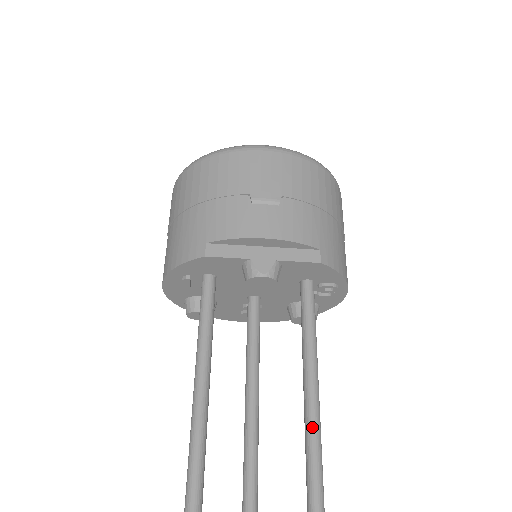
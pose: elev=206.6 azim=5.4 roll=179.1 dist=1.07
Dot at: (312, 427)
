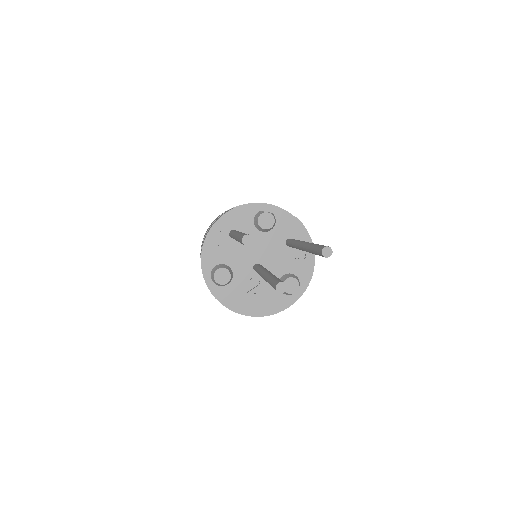
Dot at: occluded
